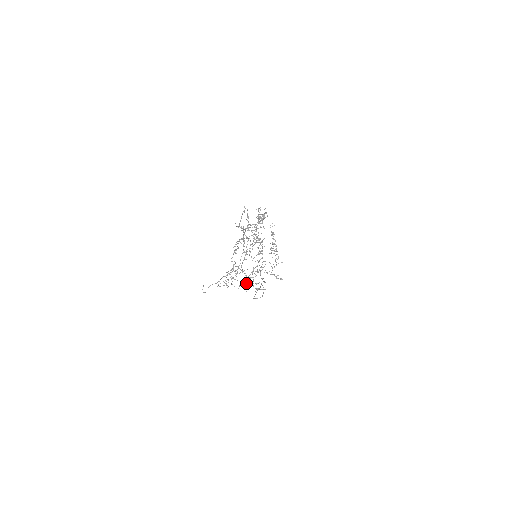
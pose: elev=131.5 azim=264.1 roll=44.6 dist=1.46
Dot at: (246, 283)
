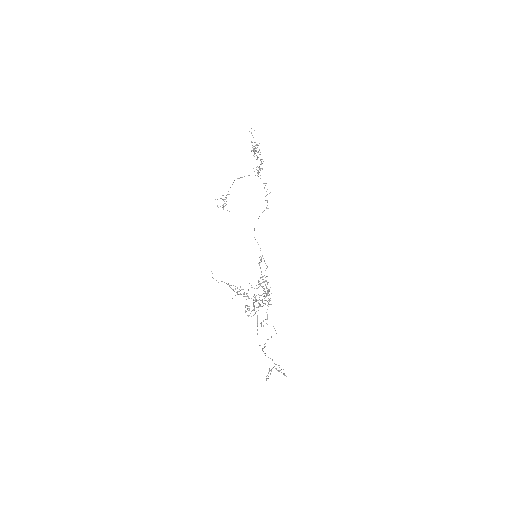
Dot at: occluded
